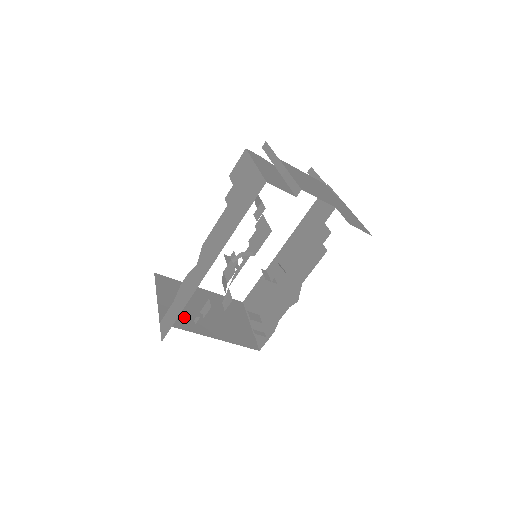
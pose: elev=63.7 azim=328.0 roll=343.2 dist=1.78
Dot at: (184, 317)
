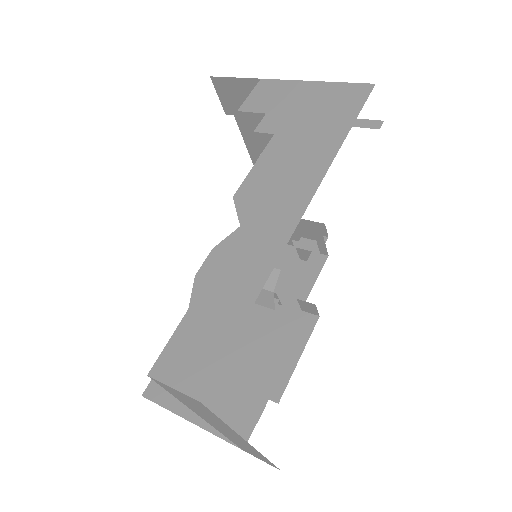
Dot at: occluded
